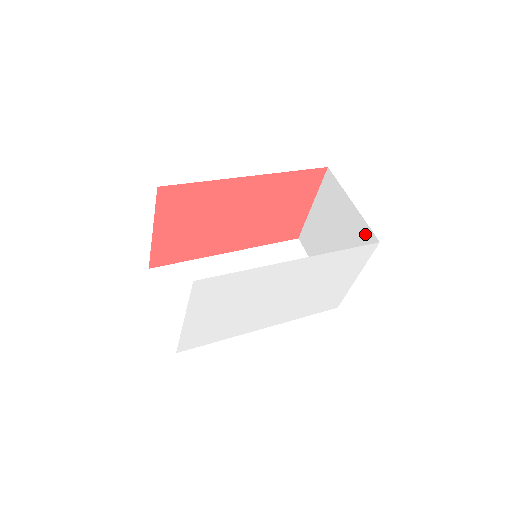
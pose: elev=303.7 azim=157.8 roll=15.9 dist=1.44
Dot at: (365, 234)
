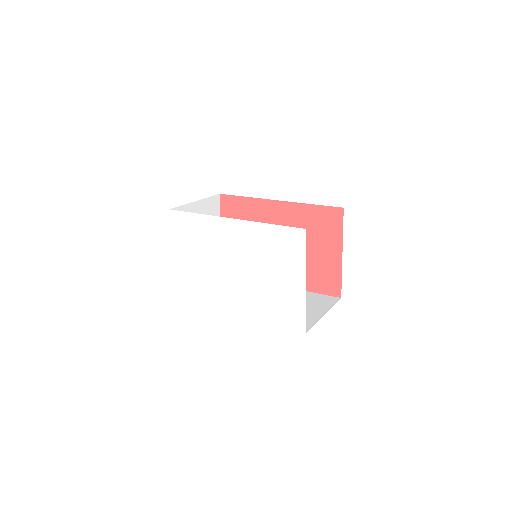
Dot at: occluded
